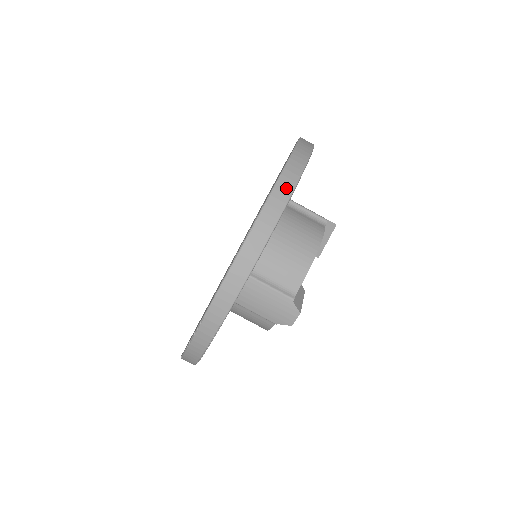
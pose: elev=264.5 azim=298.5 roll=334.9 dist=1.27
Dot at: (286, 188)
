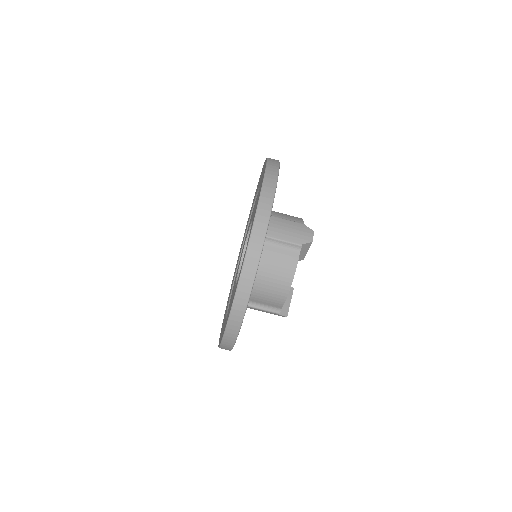
Dot at: (241, 307)
